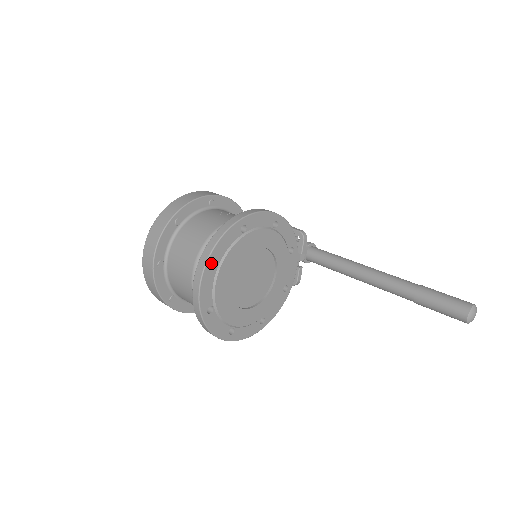
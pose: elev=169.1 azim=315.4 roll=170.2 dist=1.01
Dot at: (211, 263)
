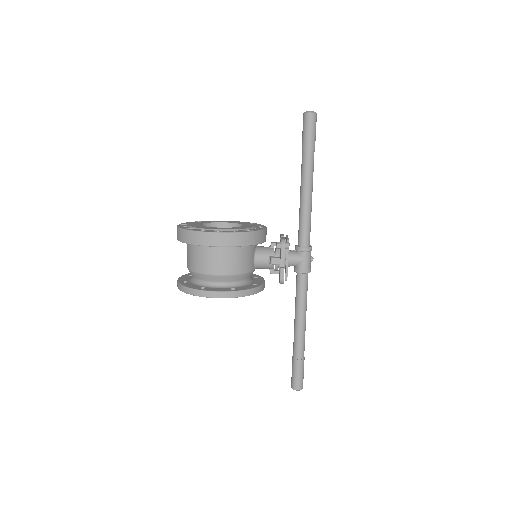
Dot at: occluded
